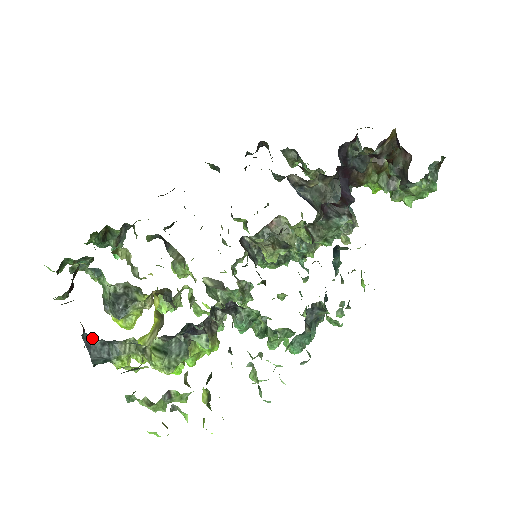
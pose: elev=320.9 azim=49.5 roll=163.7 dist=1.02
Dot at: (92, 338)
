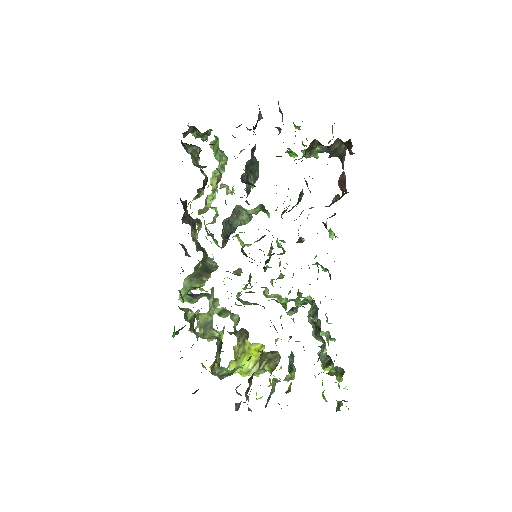
Dot at: occluded
